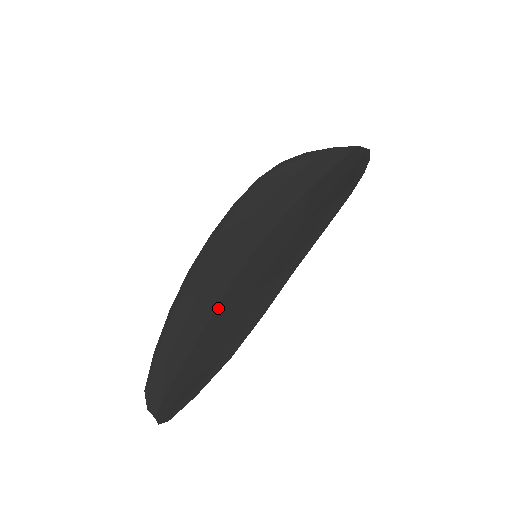
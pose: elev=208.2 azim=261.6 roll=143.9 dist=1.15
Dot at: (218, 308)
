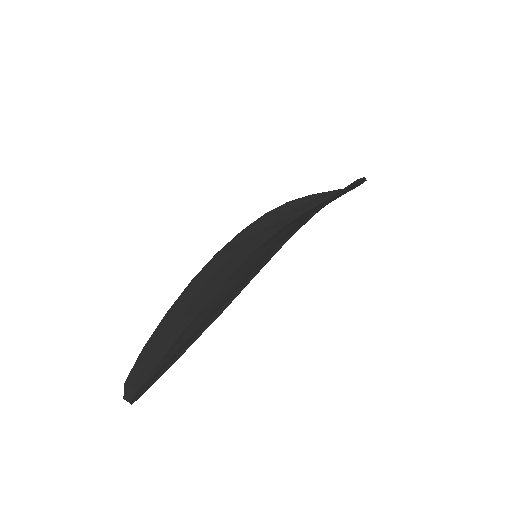
Dot at: (213, 295)
